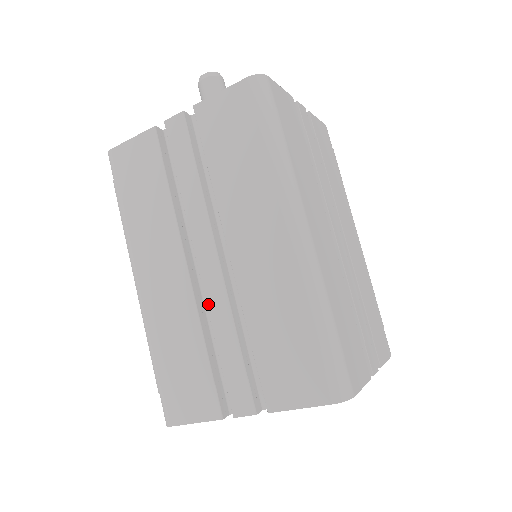
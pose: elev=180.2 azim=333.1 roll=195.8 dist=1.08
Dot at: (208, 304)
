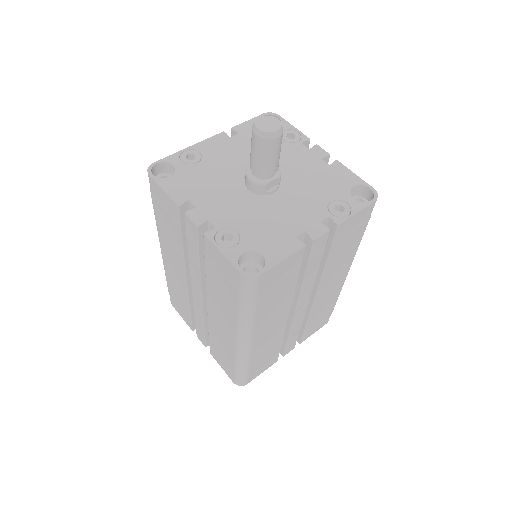
Dot at: (194, 303)
